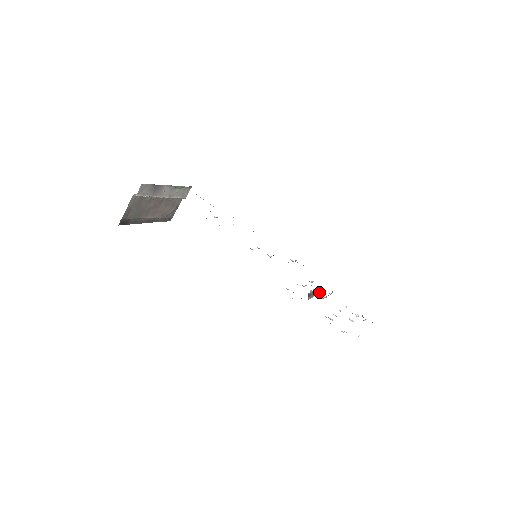
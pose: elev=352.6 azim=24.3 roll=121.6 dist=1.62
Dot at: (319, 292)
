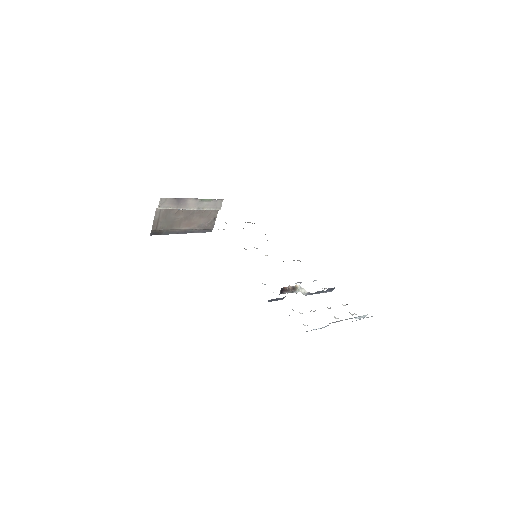
Dot at: (302, 288)
